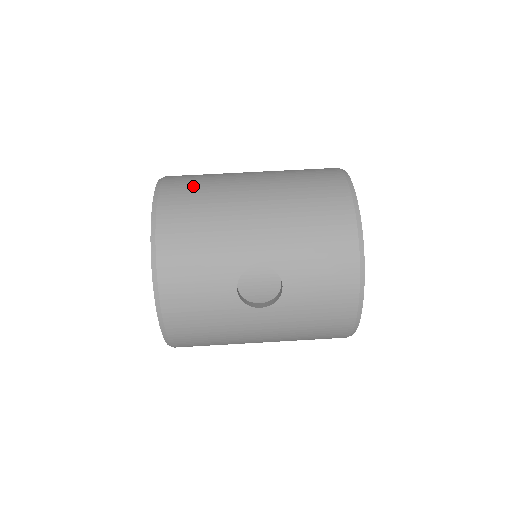
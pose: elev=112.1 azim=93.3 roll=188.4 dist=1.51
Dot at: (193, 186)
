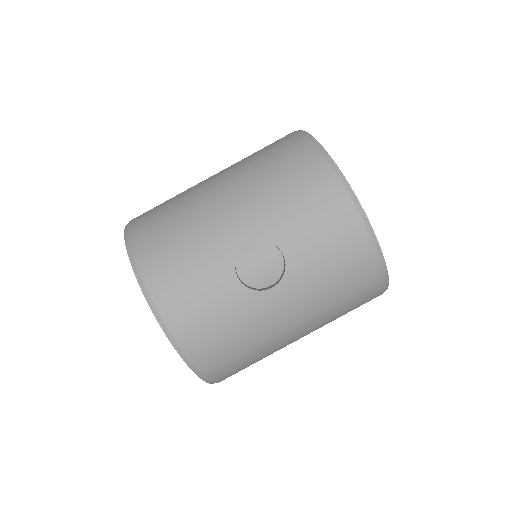
Dot at: (158, 209)
